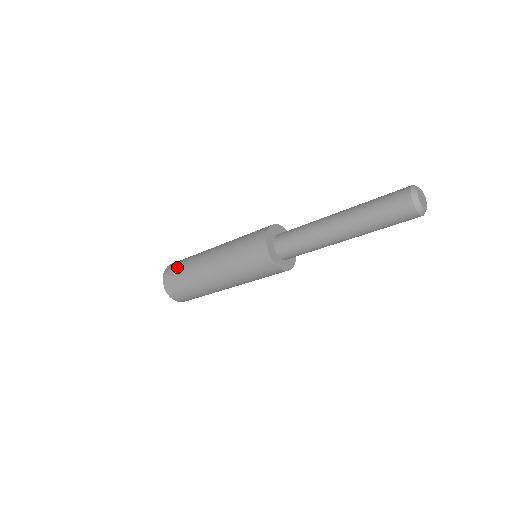
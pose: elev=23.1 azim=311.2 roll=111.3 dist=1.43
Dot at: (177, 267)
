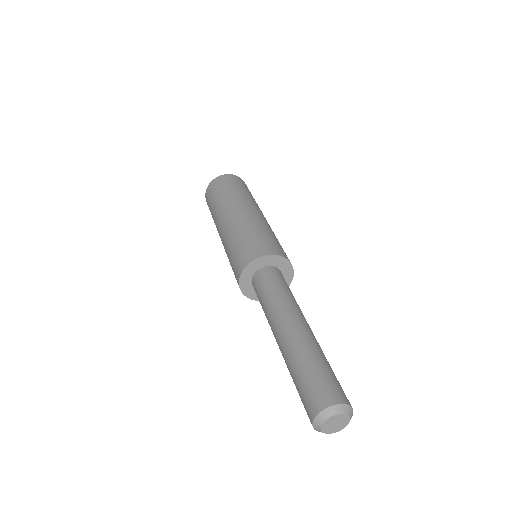
Dot at: (212, 195)
